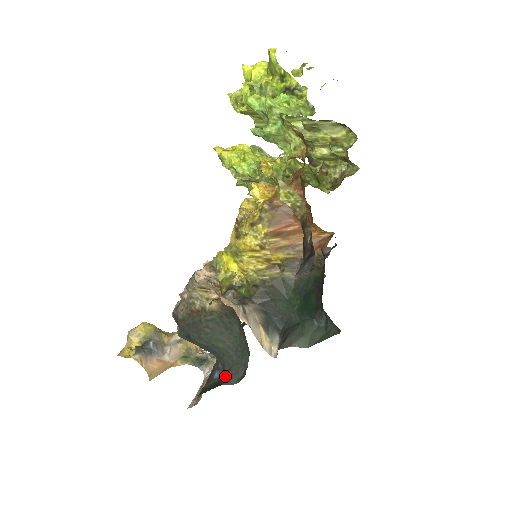
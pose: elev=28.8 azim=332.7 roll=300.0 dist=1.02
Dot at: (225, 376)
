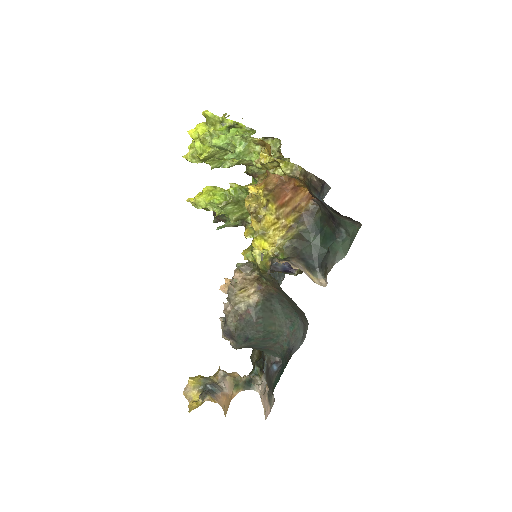
Dot at: (288, 351)
